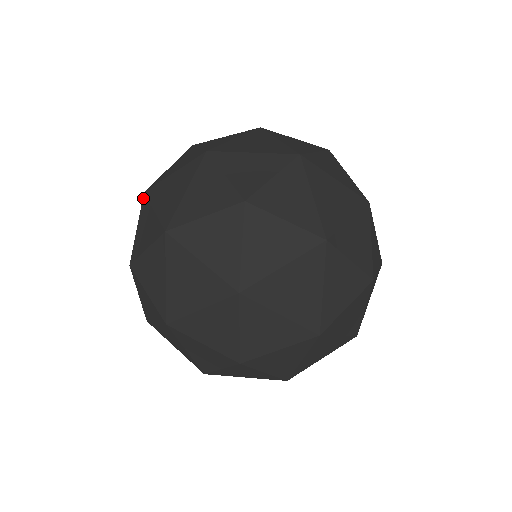
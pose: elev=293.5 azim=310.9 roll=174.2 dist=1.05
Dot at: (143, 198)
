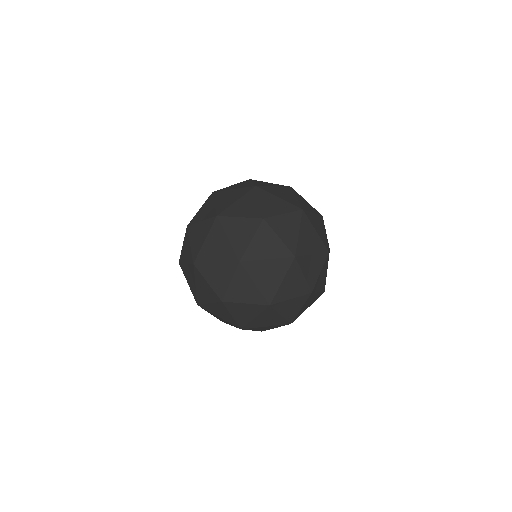
Dot at: (180, 266)
